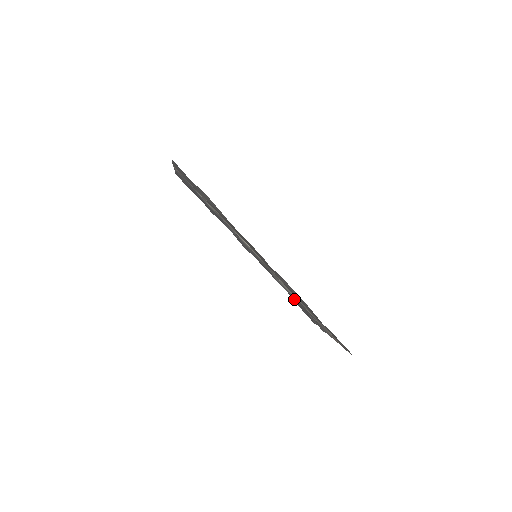
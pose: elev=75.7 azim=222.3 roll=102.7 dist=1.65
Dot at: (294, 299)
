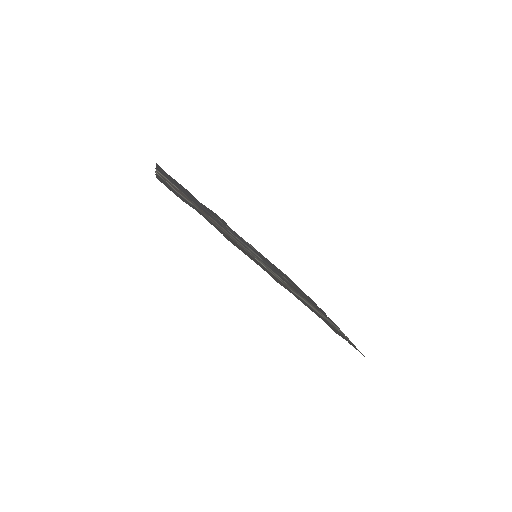
Dot at: occluded
